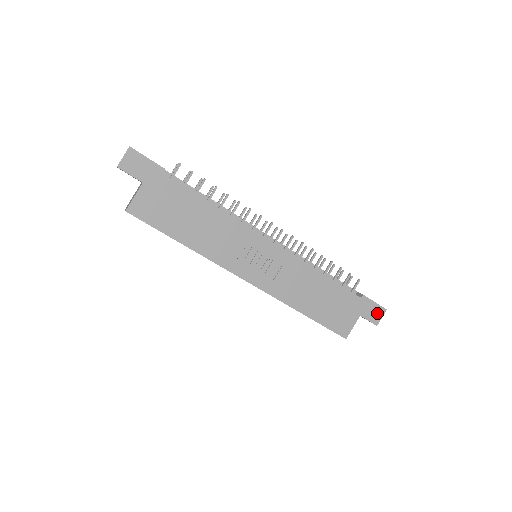
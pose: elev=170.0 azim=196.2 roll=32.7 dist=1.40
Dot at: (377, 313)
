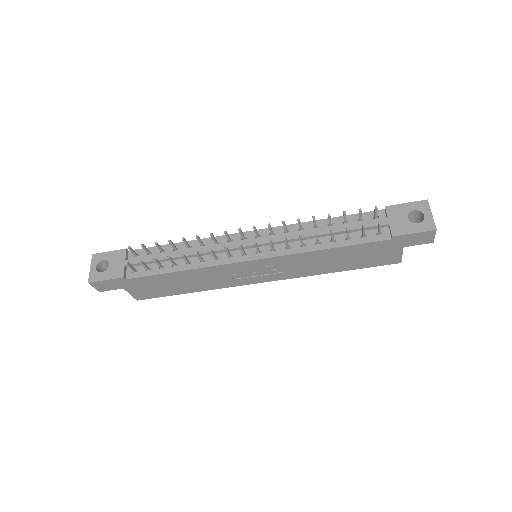
Dot at: (425, 237)
